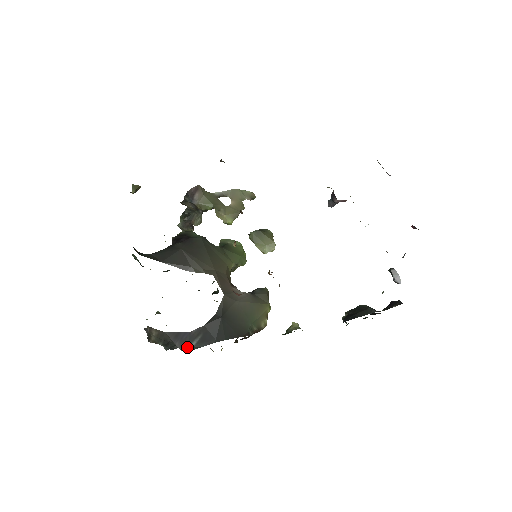
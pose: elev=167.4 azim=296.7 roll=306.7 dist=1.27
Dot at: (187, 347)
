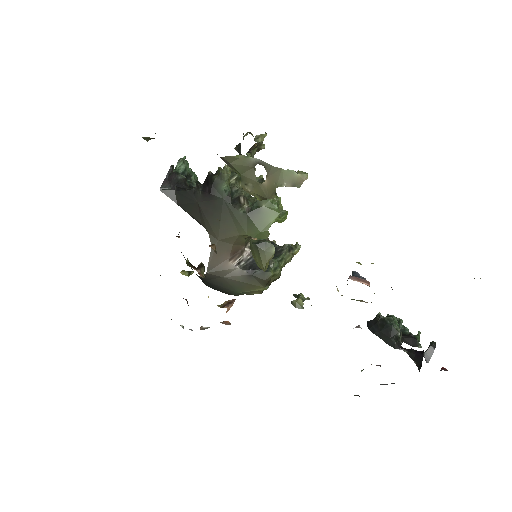
Dot at: (191, 268)
